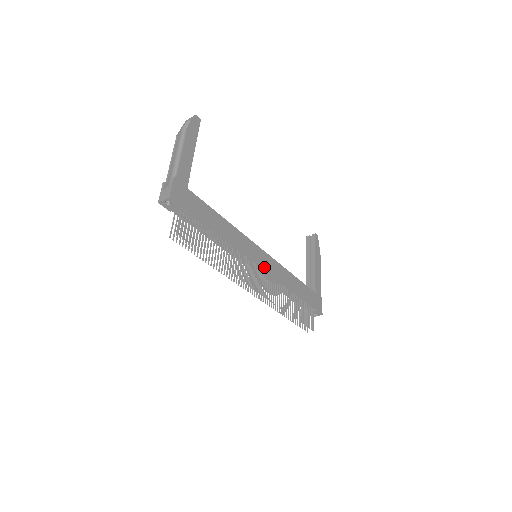
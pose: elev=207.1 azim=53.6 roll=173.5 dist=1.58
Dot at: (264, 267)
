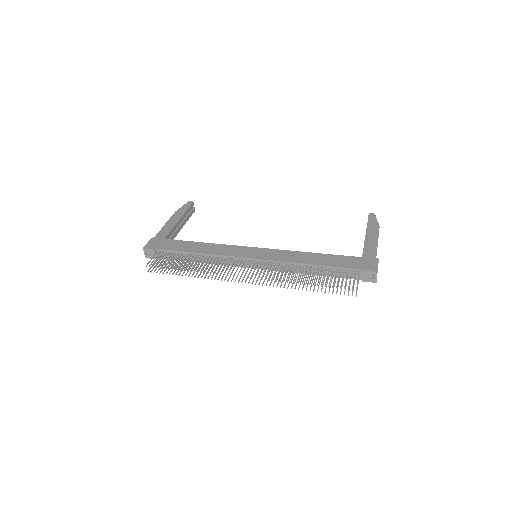
Dot at: (258, 258)
